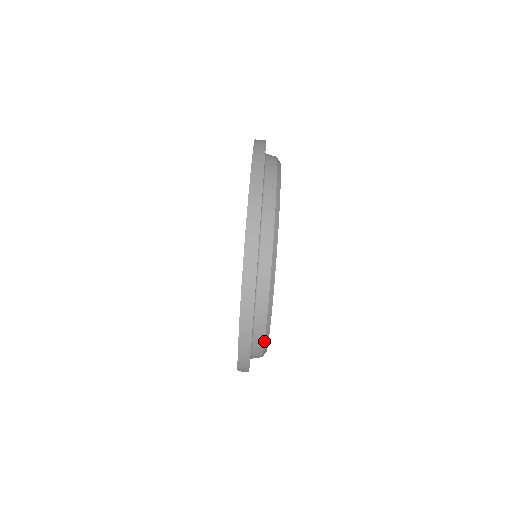
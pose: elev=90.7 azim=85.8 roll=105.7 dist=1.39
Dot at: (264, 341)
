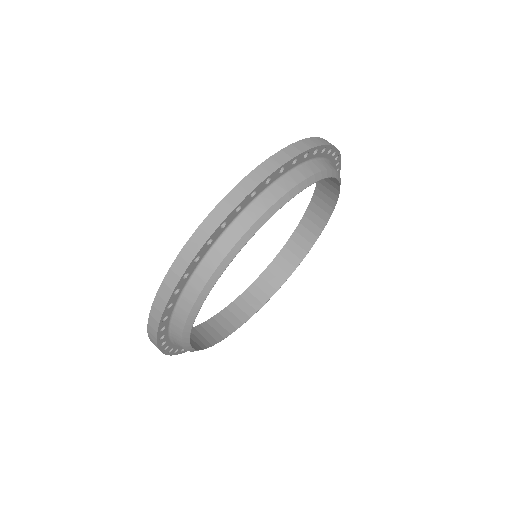
Dot at: (275, 202)
